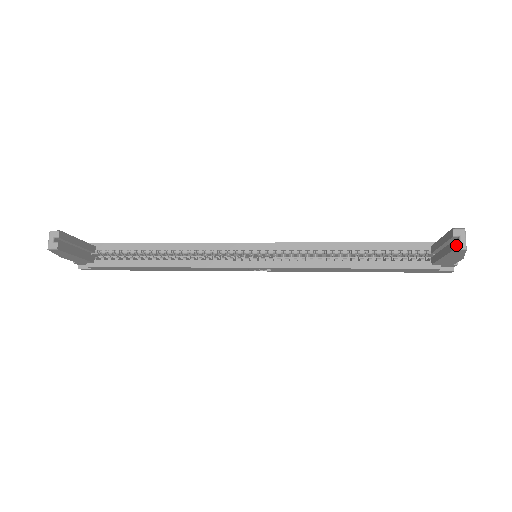
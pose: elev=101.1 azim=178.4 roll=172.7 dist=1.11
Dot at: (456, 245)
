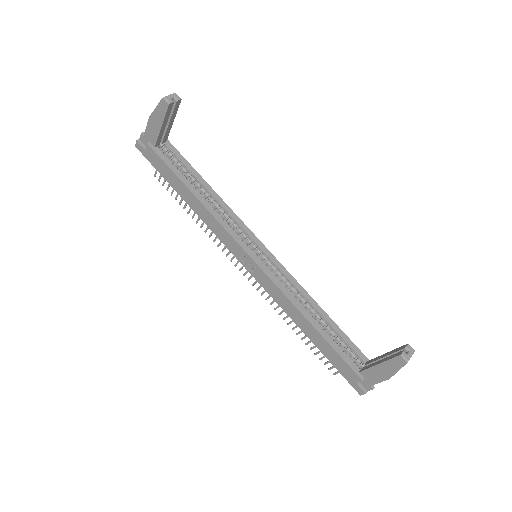
Dot at: (404, 353)
